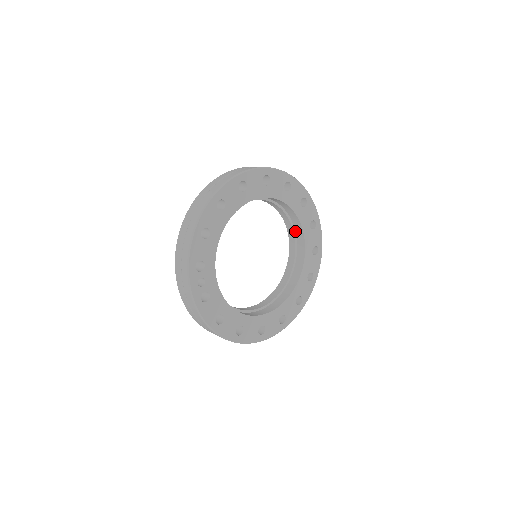
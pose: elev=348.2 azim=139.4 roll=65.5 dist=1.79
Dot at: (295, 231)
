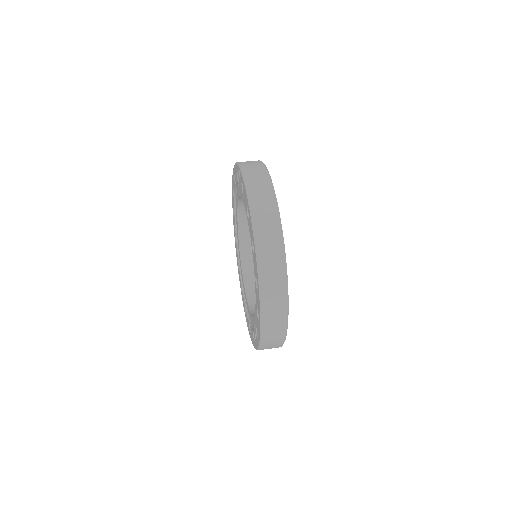
Dot at: occluded
